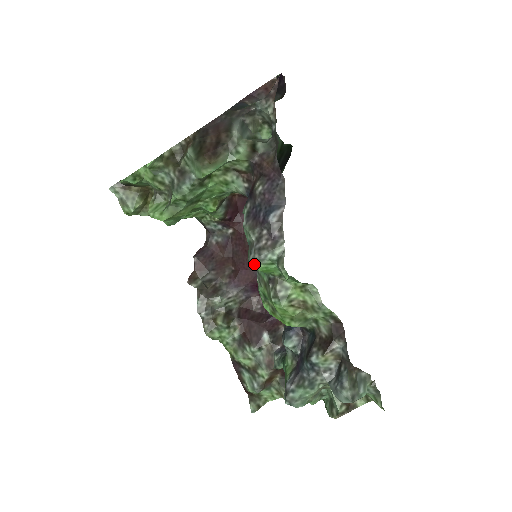
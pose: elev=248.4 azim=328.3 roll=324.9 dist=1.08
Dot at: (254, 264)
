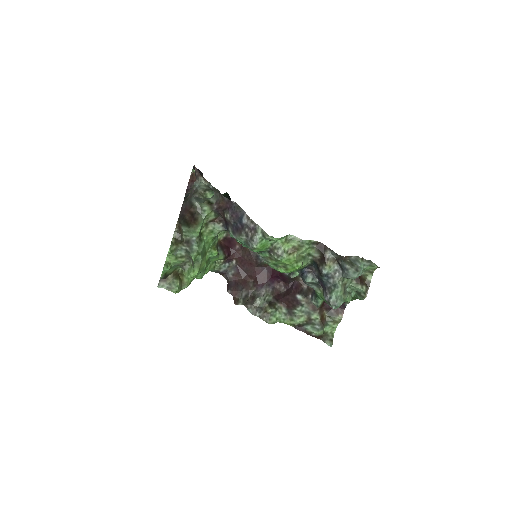
Dot at: (254, 247)
